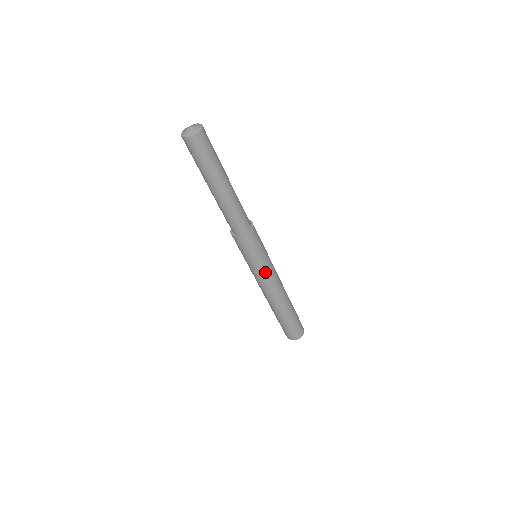
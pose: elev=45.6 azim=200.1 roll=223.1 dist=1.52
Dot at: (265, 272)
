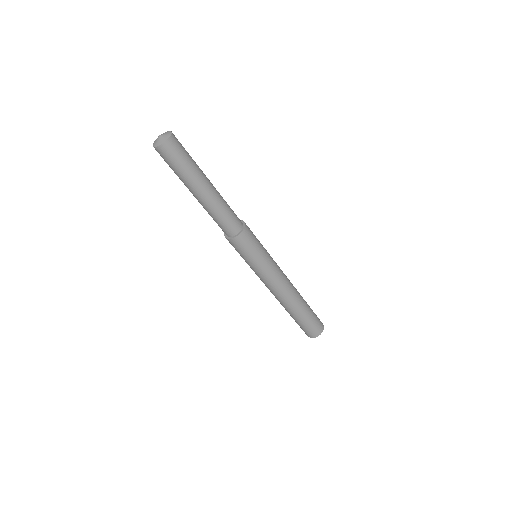
Dot at: (263, 274)
